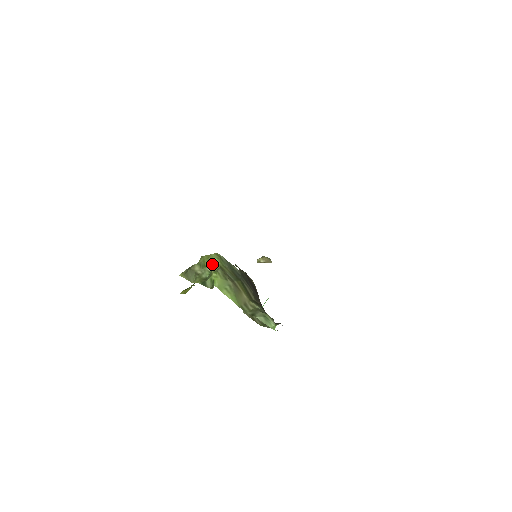
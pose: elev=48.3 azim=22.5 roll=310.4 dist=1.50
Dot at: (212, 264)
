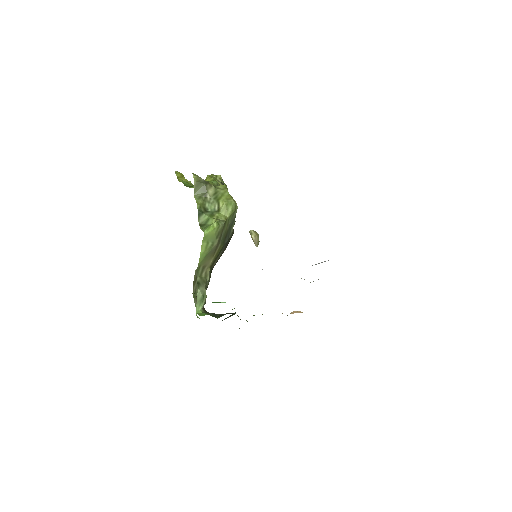
Dot at: (224, 209)
